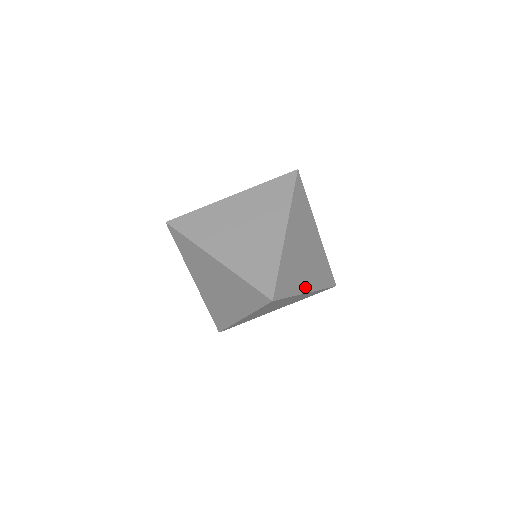
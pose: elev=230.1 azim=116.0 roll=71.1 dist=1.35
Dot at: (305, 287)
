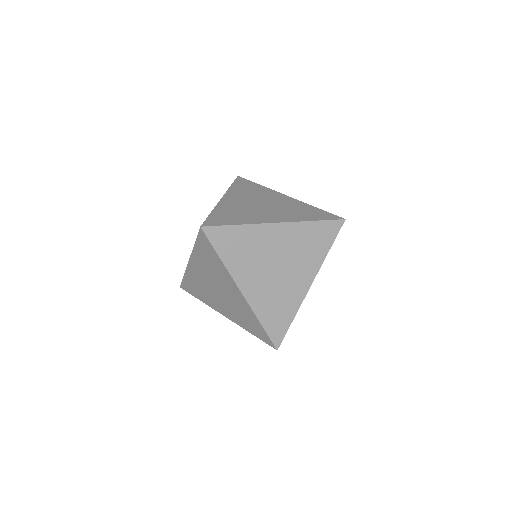
Dot at: (268, 220)
